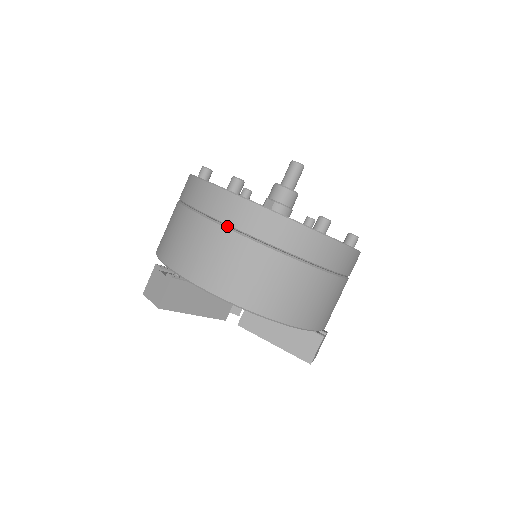
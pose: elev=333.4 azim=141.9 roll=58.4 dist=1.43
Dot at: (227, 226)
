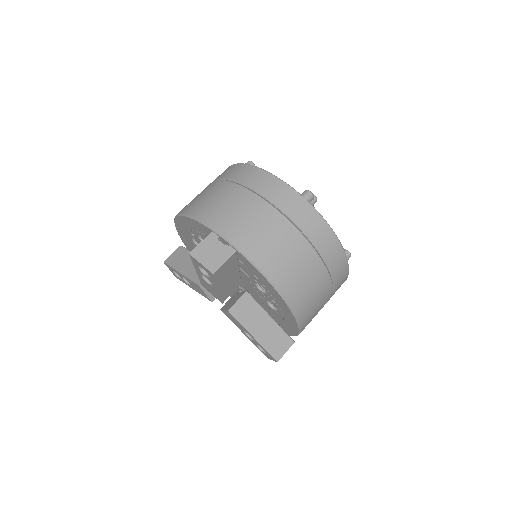
Dot at: (298, 228)
